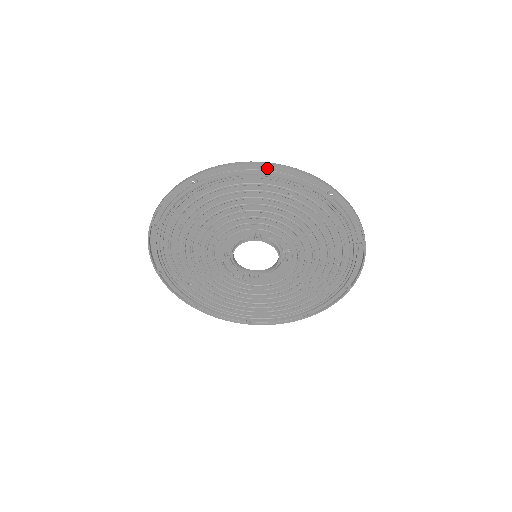
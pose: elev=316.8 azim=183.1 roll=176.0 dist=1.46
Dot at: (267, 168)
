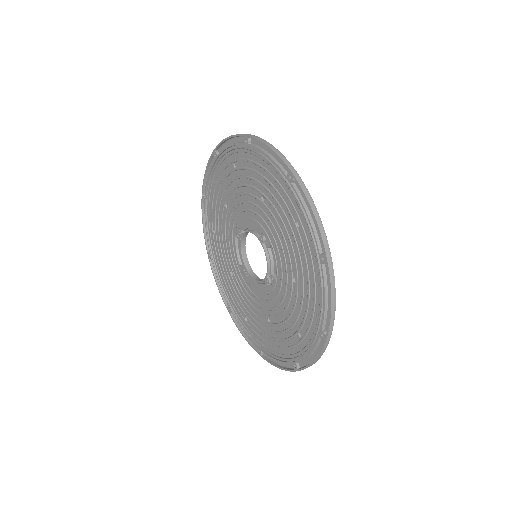
Dot at: (292, 178)
